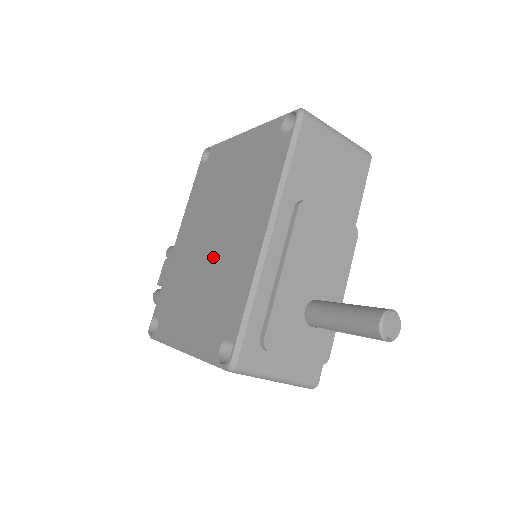
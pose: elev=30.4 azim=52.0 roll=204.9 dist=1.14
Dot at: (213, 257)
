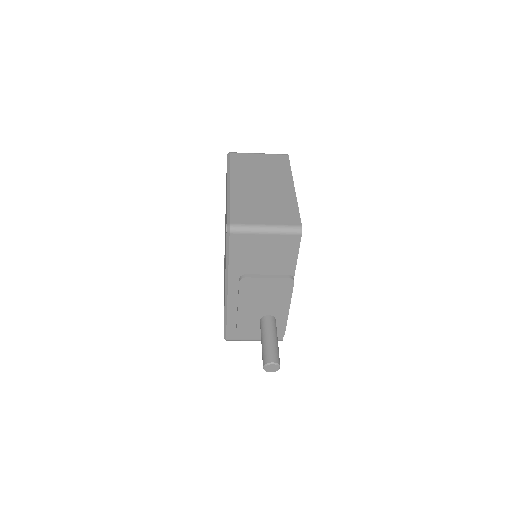
Dot at: occluded
